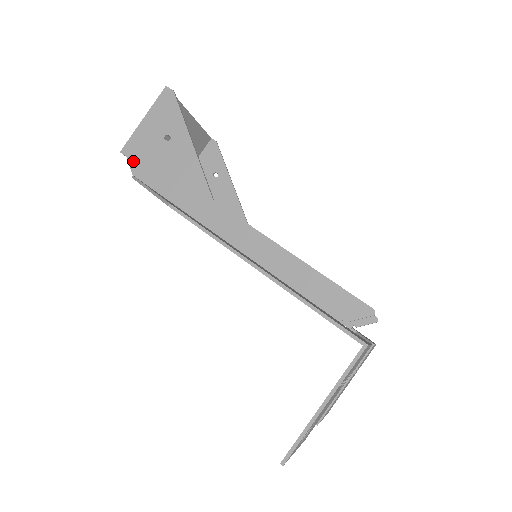
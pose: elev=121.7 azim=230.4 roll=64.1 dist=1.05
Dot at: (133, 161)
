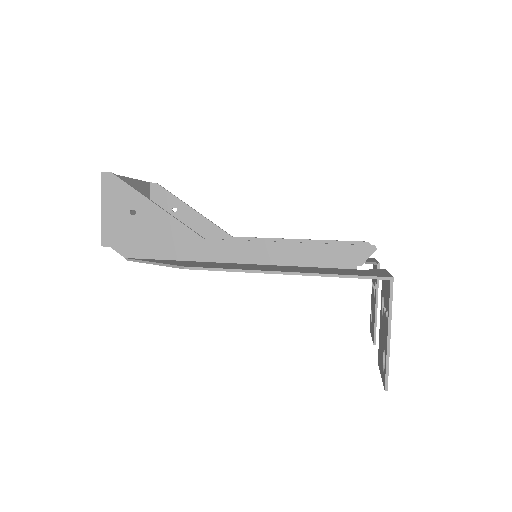
Dot at: (117, 247)
